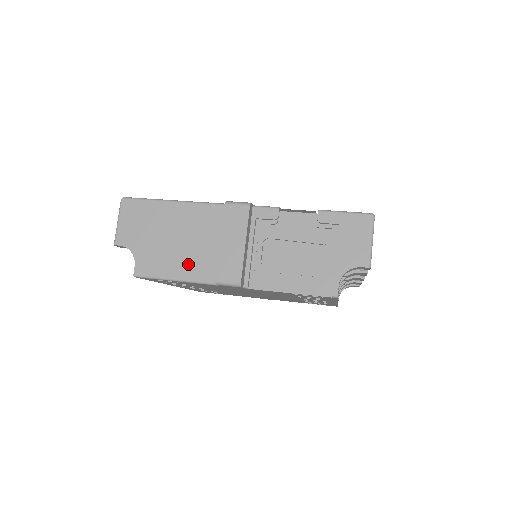
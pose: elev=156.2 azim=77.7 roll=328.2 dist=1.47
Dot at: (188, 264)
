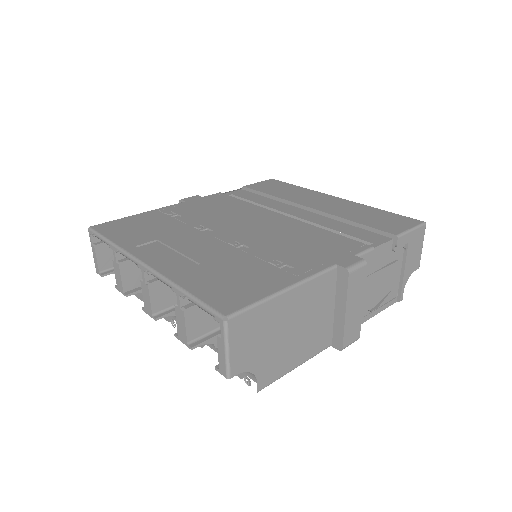
Dot at: (307, 346)
